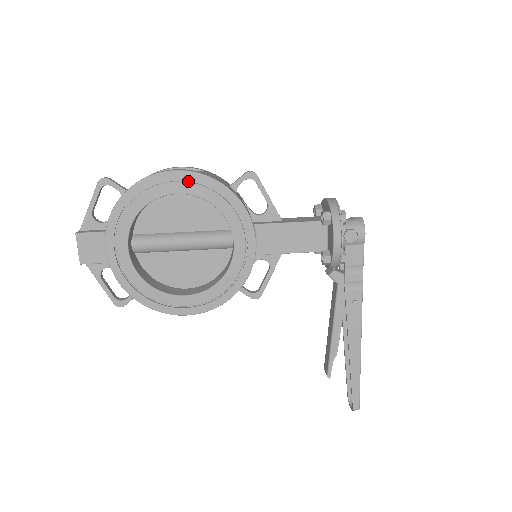
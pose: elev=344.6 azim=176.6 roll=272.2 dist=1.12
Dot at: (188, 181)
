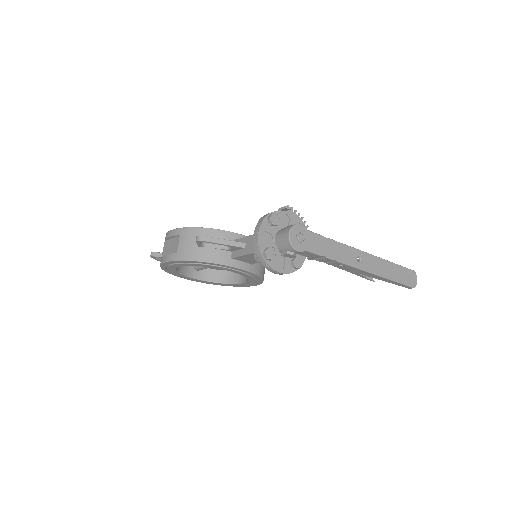
Dot at: (176, 262)
